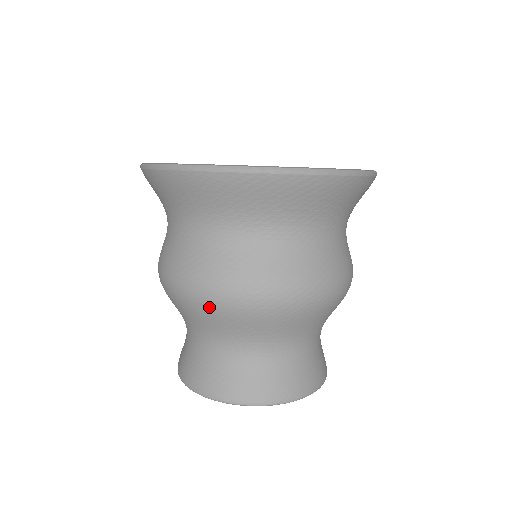
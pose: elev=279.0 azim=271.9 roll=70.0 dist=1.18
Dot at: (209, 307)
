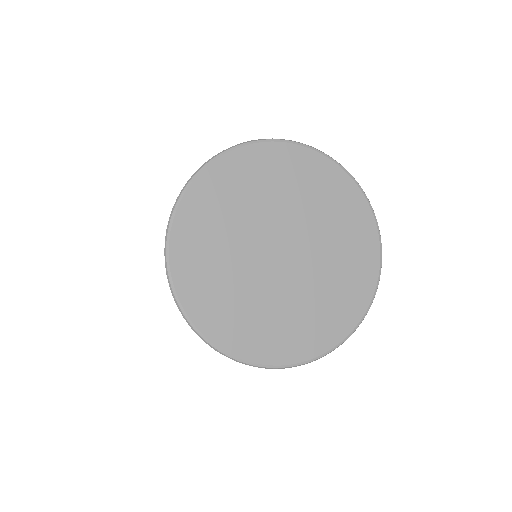
Dot at: occluded
